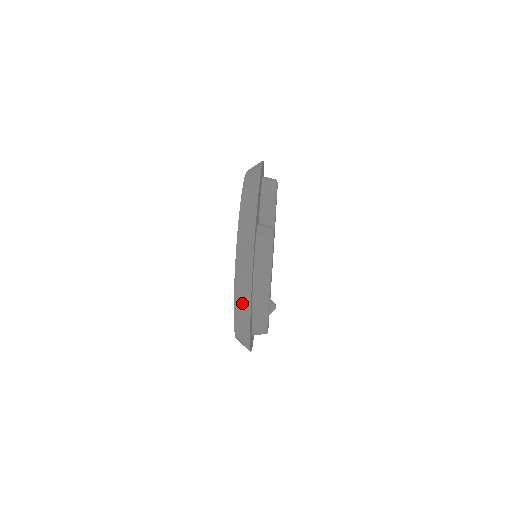
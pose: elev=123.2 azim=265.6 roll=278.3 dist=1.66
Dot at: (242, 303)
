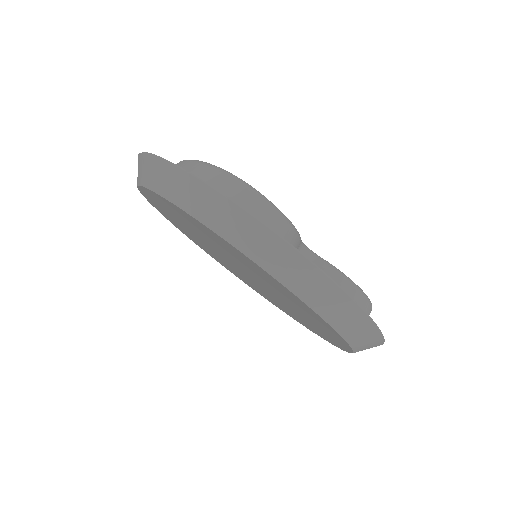
Dot at: occluded
